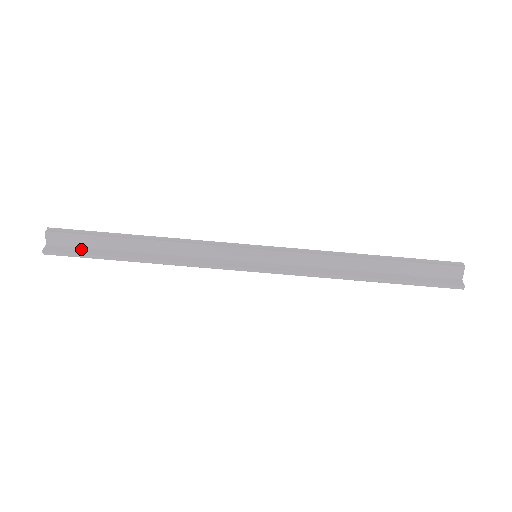
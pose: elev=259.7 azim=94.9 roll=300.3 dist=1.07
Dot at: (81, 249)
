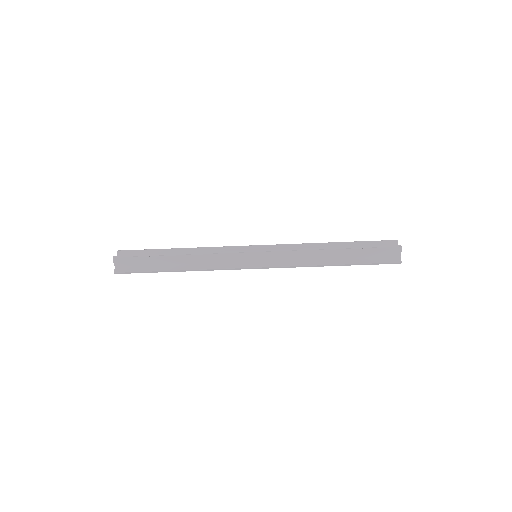
Dot at: (139, 267)
